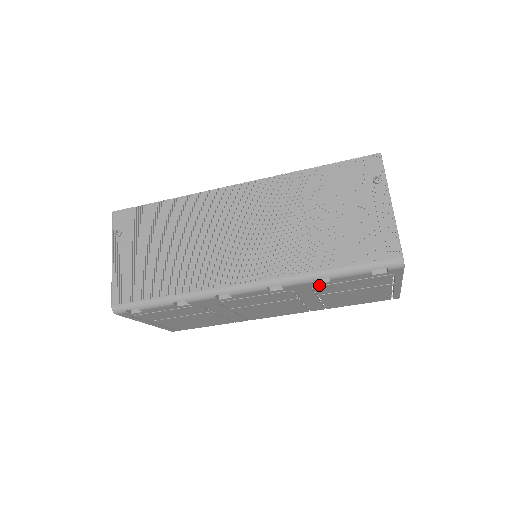
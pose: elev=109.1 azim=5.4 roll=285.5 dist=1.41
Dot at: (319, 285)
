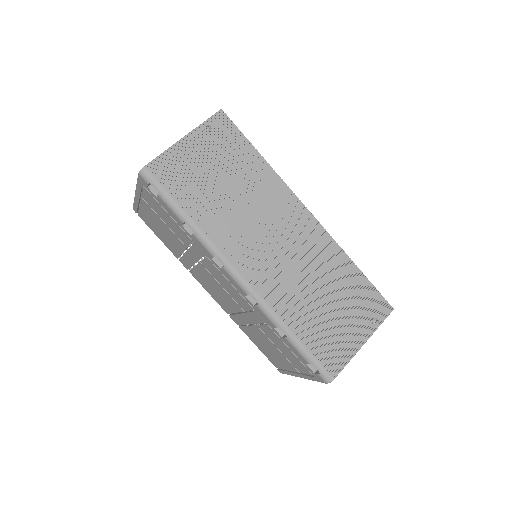
Dot at: (273, 329)
